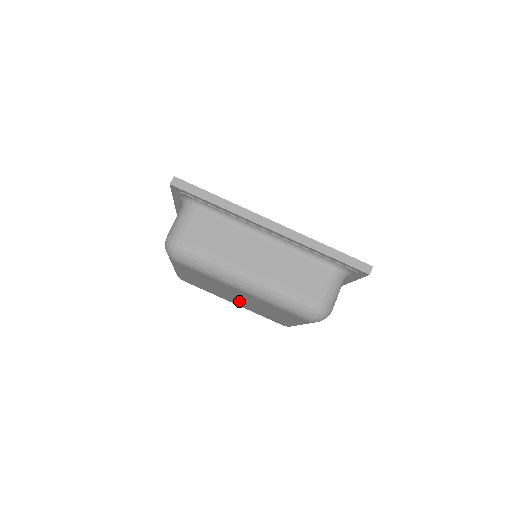
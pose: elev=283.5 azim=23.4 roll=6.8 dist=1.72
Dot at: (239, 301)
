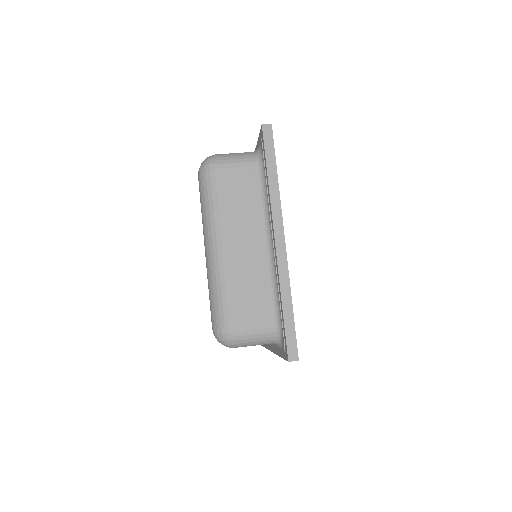
Dot at: occluded
